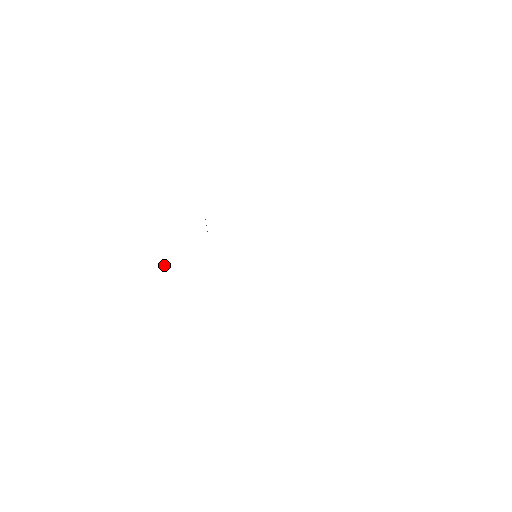
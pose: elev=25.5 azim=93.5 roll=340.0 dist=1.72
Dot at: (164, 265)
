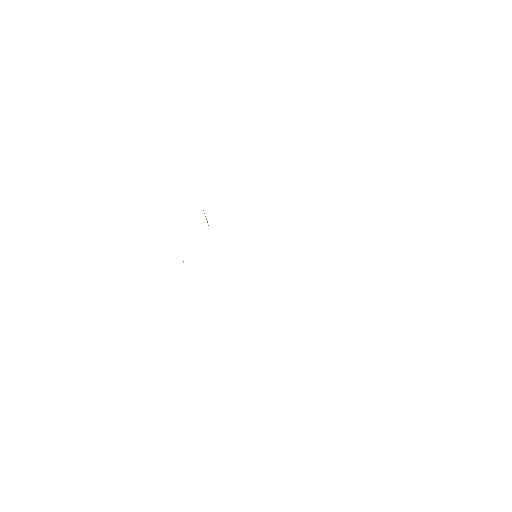
Dot at: occluded
